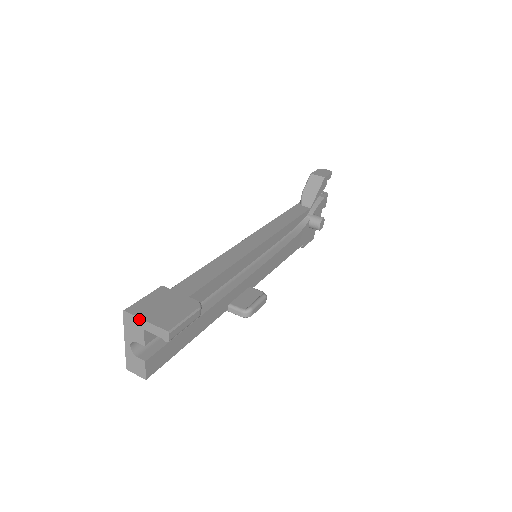
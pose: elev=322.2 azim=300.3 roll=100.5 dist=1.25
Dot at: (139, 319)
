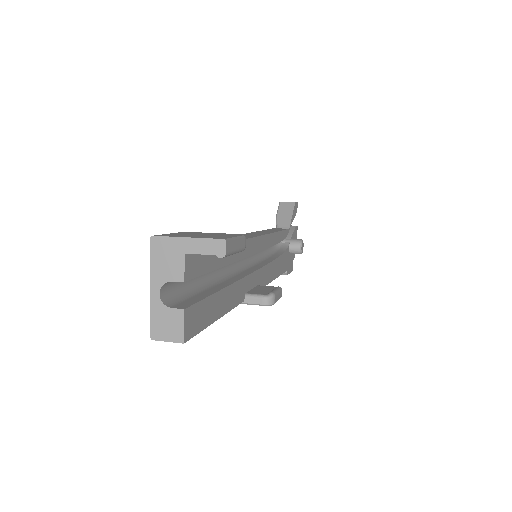
Dot at: (177, 239)
